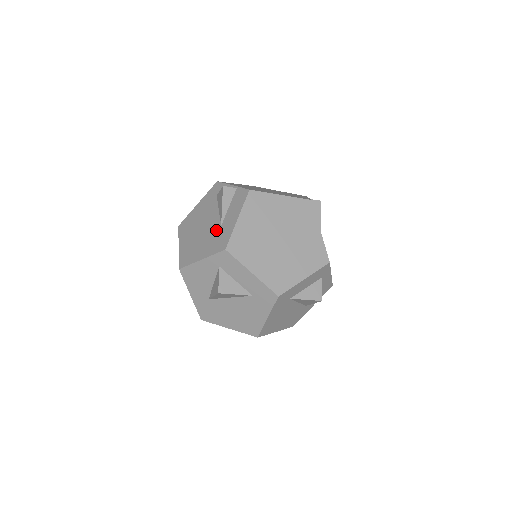
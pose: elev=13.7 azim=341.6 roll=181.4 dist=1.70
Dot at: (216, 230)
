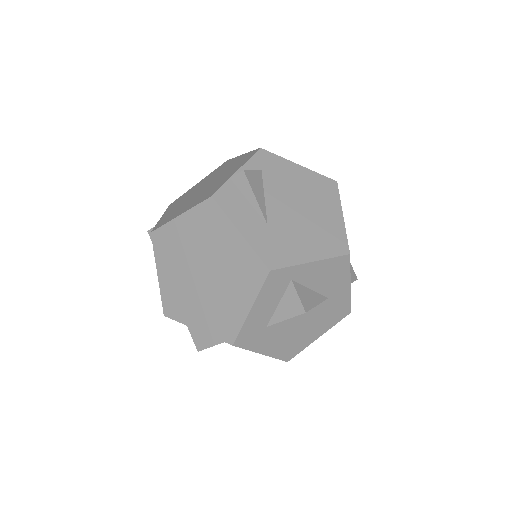
Dot at: occluded
